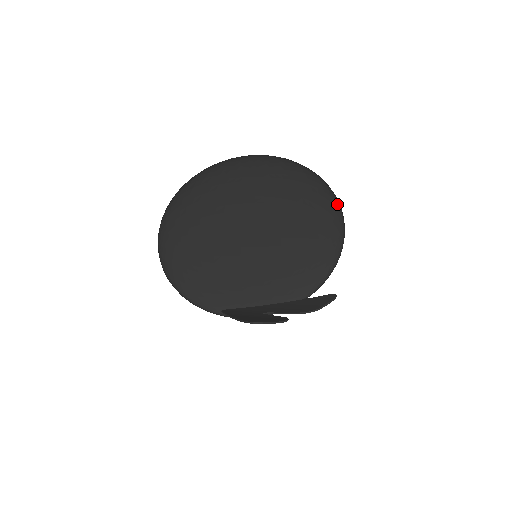
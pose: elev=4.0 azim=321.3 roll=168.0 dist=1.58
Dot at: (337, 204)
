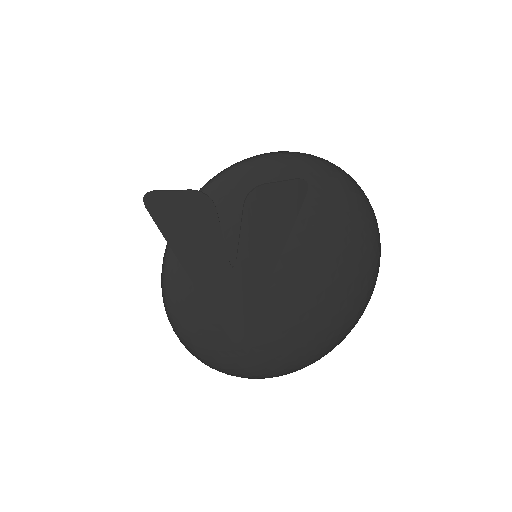
Dot at: (331, 167)
